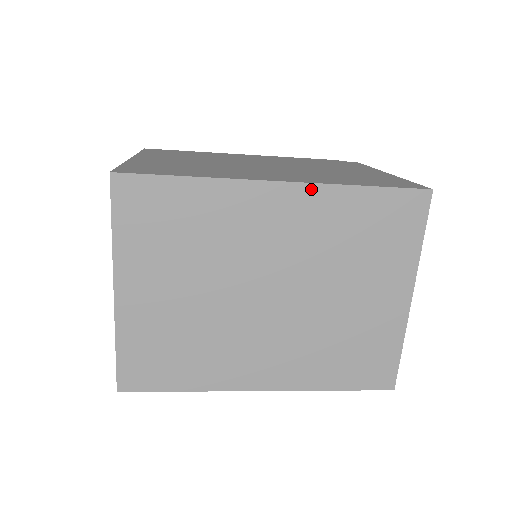
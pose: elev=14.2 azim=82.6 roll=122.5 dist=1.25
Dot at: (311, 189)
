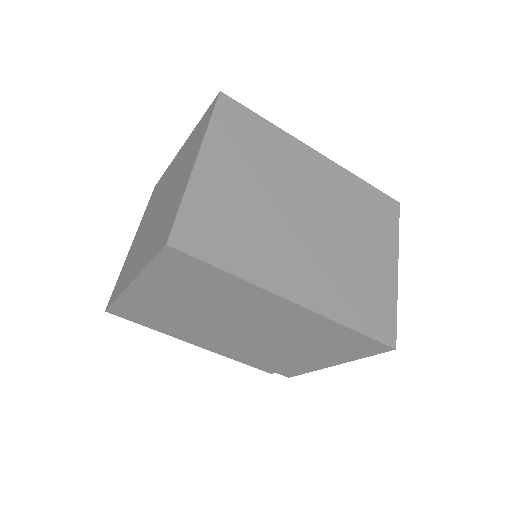
Dot at: (336, 166)
